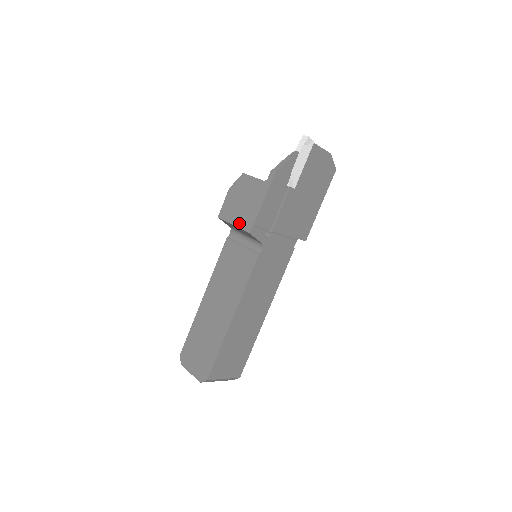
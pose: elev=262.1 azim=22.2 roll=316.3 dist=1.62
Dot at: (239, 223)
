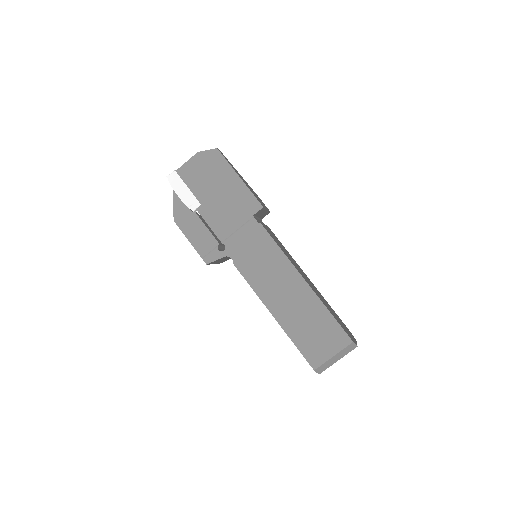
Dot at: occluded
